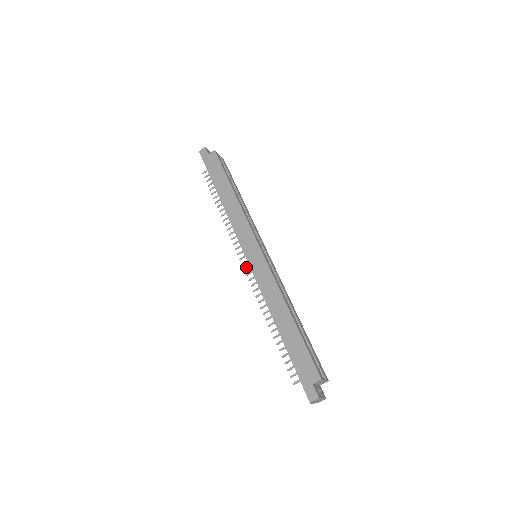
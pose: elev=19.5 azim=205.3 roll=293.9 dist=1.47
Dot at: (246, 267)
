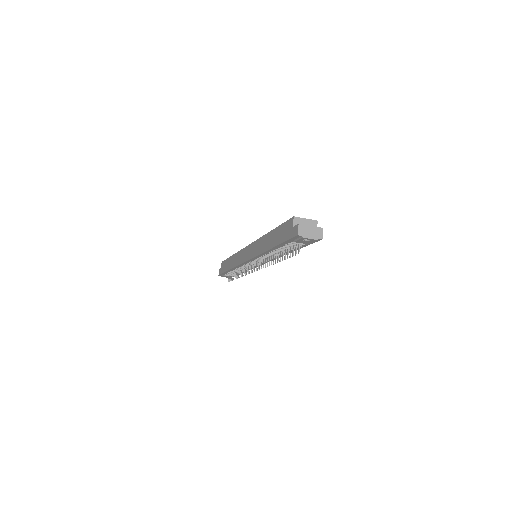
Dot at: occluded
